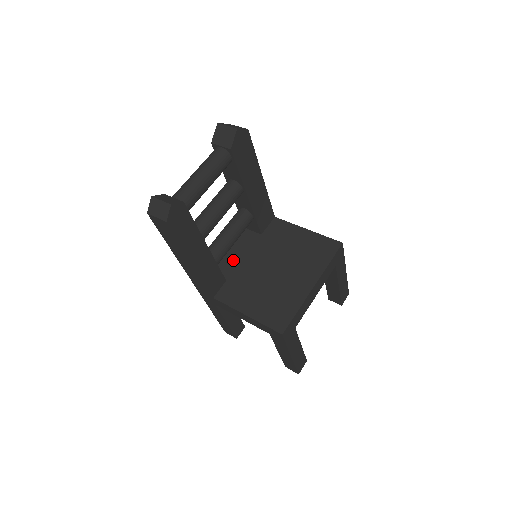
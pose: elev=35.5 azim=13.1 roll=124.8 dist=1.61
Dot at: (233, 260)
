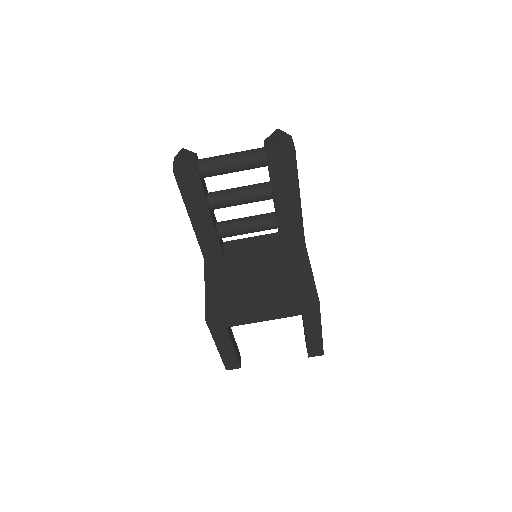
Dot at: (244, 247)
